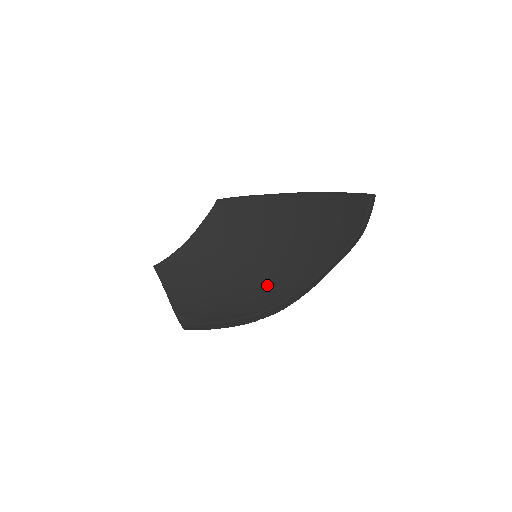
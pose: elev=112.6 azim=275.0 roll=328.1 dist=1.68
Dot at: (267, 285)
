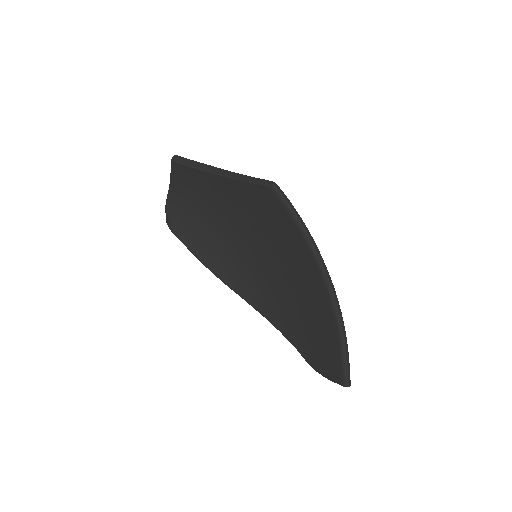
Dot at: (246, 274)
